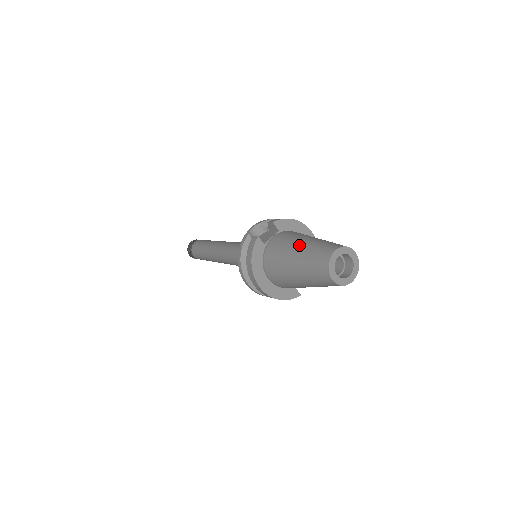
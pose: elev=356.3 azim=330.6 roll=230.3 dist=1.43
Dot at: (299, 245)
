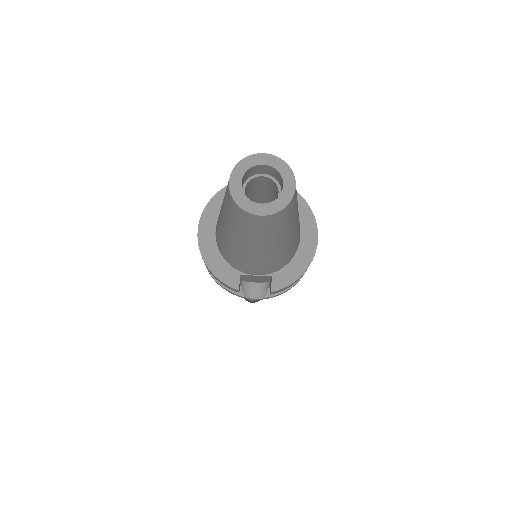
Dot at: occluded
